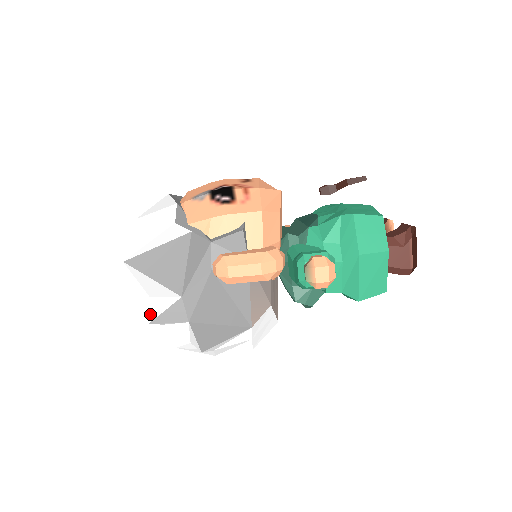
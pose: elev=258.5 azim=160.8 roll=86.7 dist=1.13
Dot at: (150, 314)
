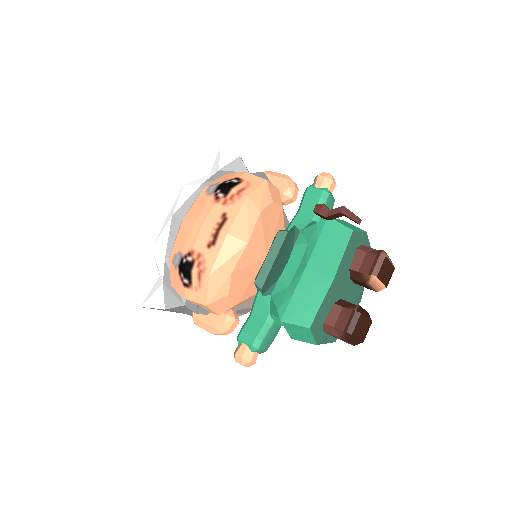
Dot at: occluded
